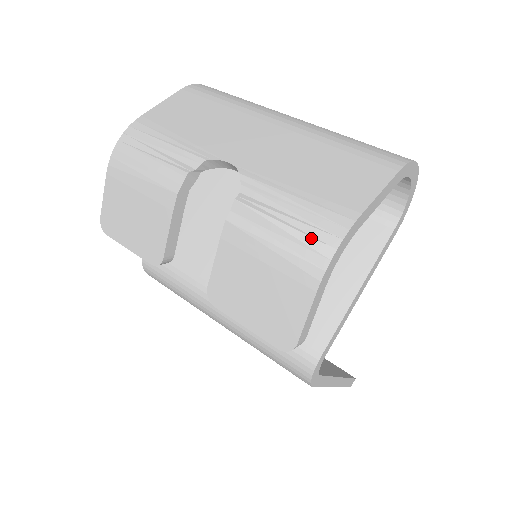
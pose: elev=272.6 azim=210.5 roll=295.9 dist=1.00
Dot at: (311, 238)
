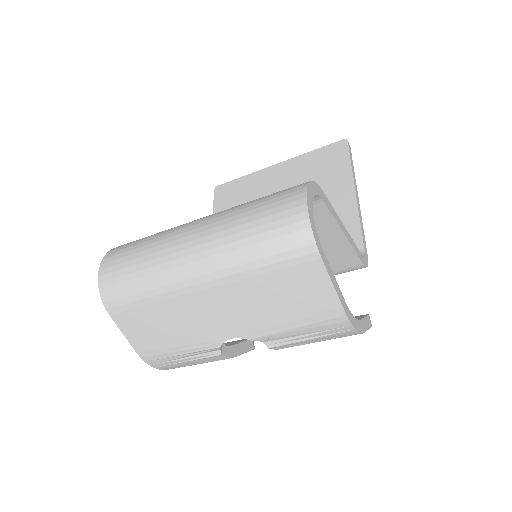
Dot at: (335, 334)
